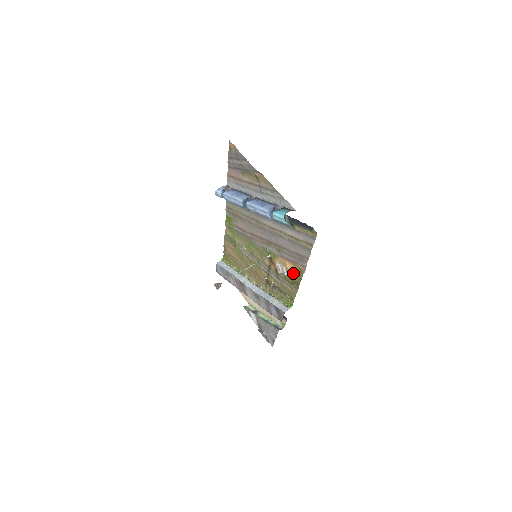
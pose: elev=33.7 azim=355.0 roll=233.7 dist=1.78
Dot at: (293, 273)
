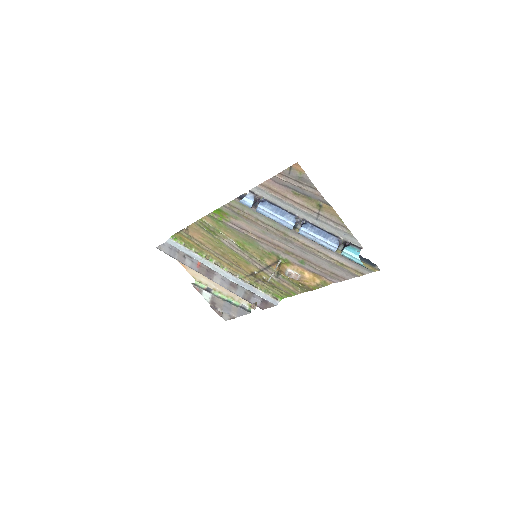
Dot at: (310, 281)
